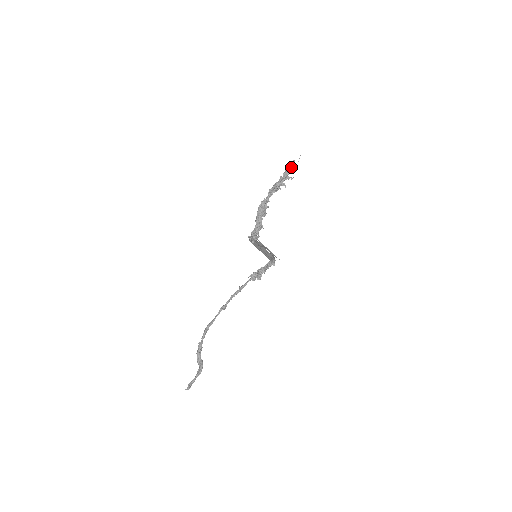
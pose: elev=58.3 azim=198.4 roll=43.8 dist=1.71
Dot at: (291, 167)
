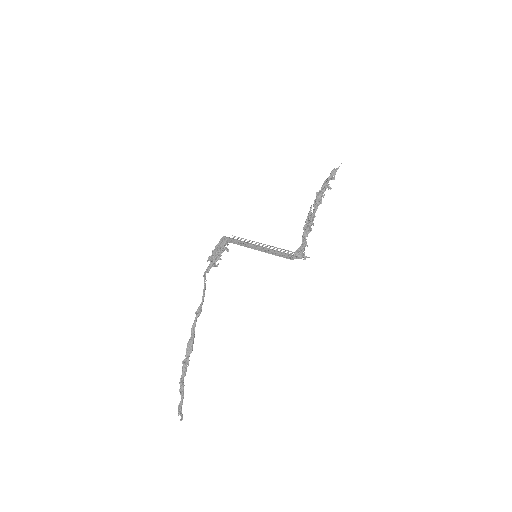
Dot at: (333, 175)
